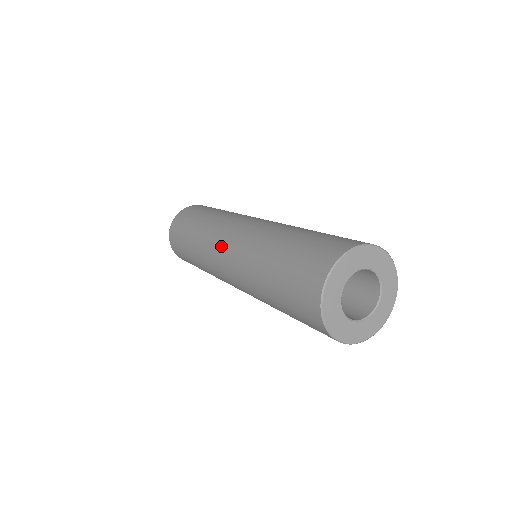
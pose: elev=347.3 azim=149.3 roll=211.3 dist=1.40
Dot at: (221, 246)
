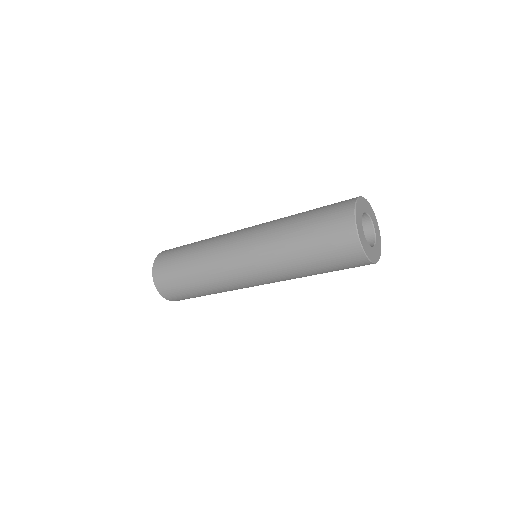
Dot at: (234, 256)
